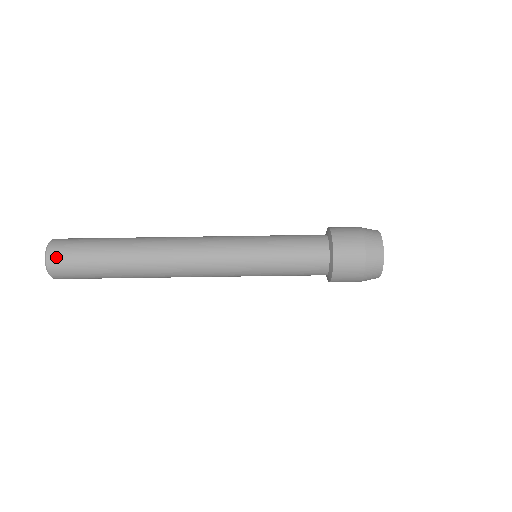
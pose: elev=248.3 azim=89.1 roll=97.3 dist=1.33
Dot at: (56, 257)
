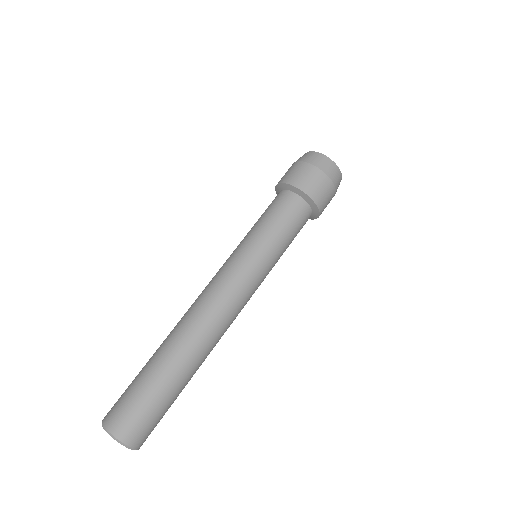
Dot at: (109, 411)
